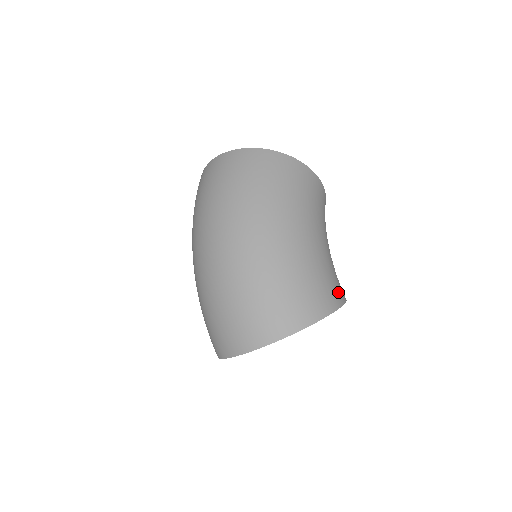
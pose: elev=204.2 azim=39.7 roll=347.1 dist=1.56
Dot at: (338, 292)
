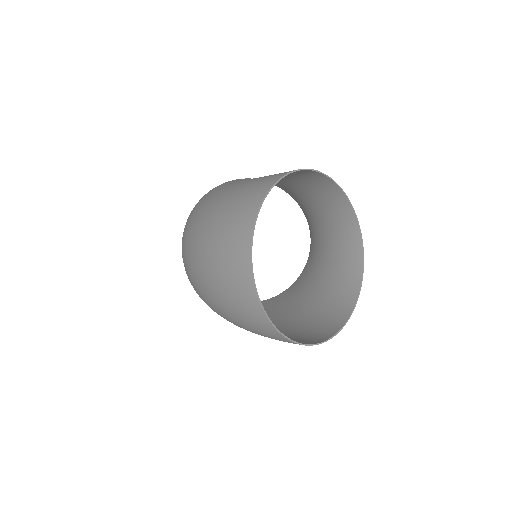
Dot at: (298, 172)
